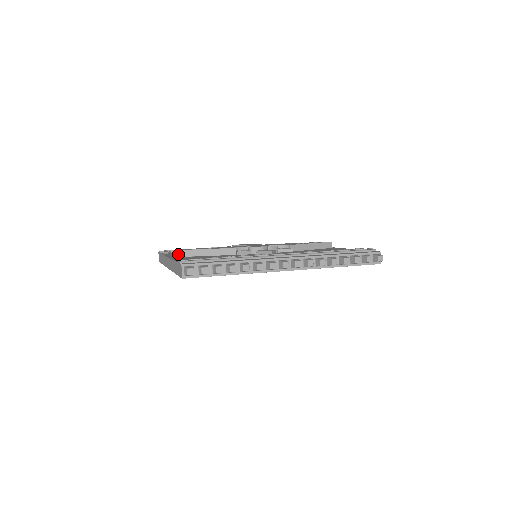
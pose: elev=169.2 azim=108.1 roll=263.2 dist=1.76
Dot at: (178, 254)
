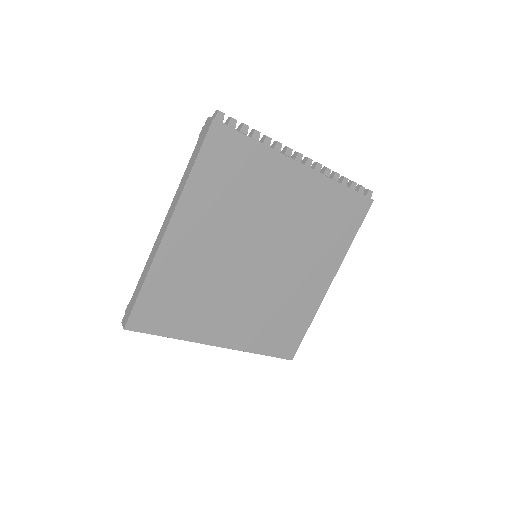
Dot at: occluded
